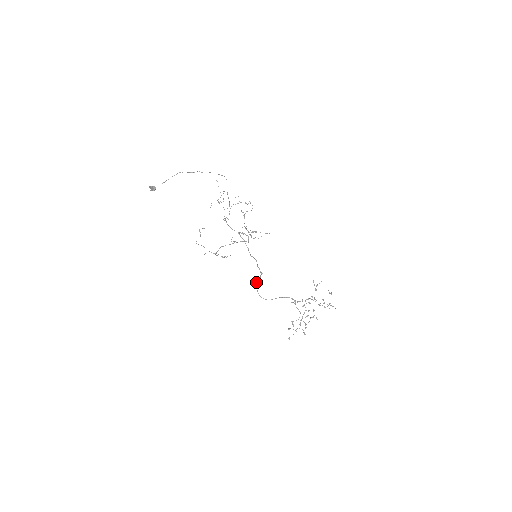
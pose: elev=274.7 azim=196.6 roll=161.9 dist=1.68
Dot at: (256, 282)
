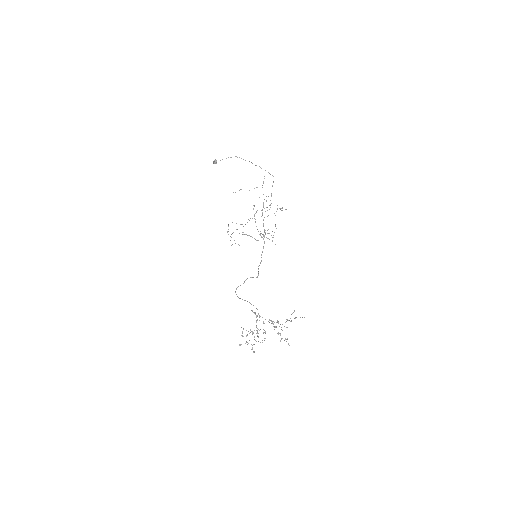
Dot at: (246, 279)
